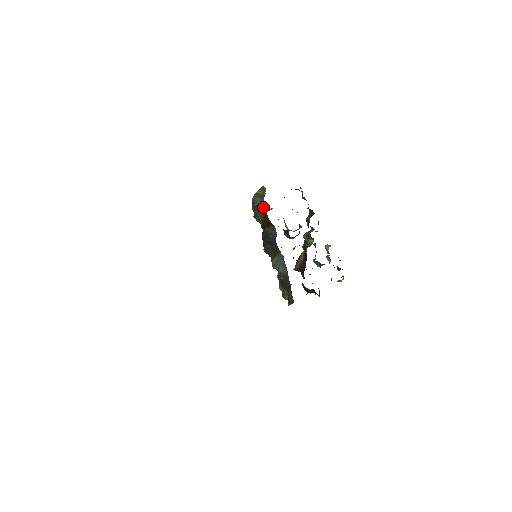
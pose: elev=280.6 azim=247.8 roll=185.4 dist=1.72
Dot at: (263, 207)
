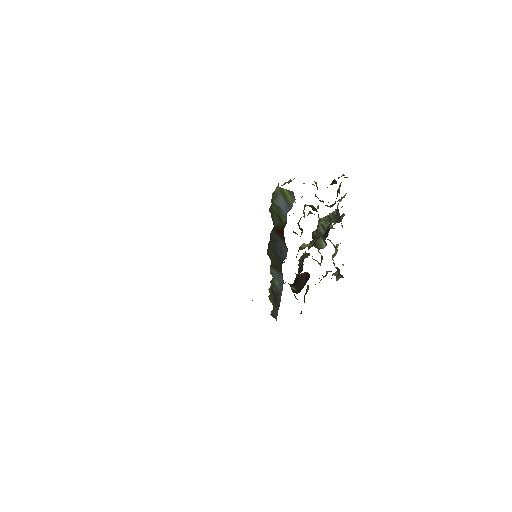
Dot at: (283, 218)
